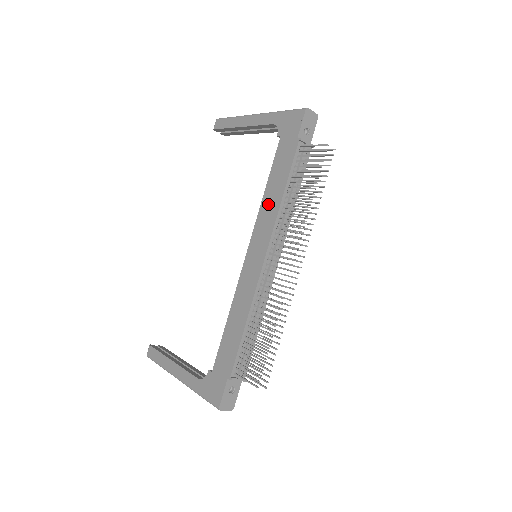
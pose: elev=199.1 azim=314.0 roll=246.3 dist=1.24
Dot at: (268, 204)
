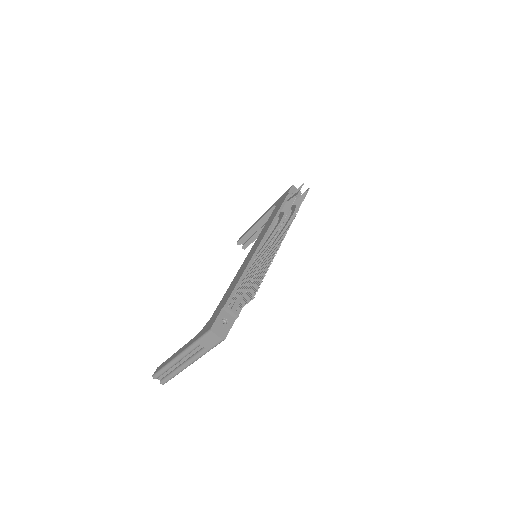
Dot at: (266, 226)
